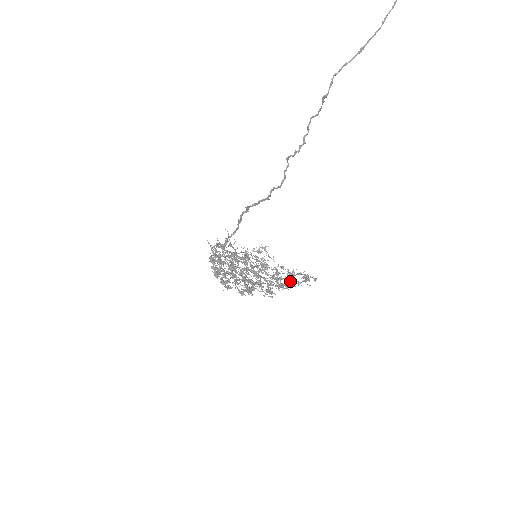
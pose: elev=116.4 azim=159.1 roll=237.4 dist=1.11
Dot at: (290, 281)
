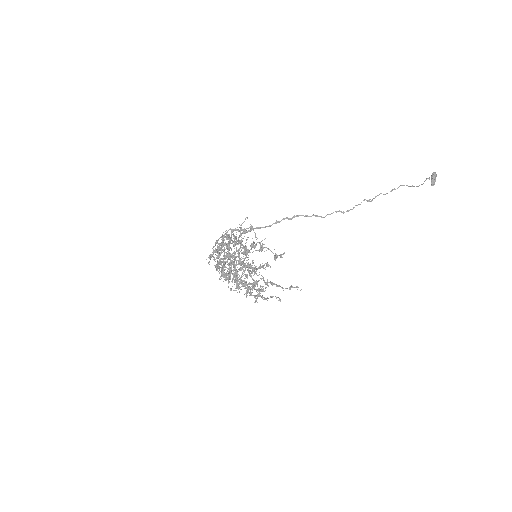
Dot at: occluded
